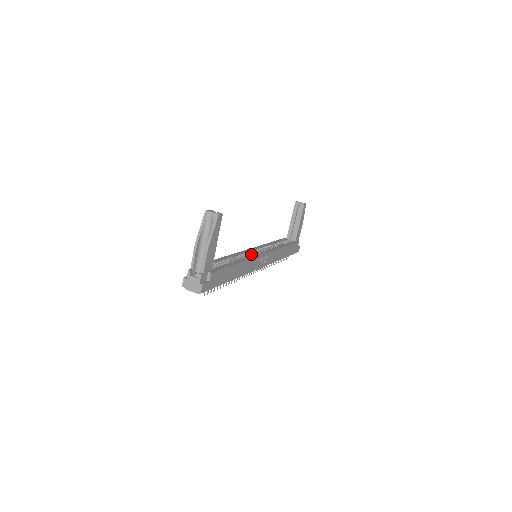
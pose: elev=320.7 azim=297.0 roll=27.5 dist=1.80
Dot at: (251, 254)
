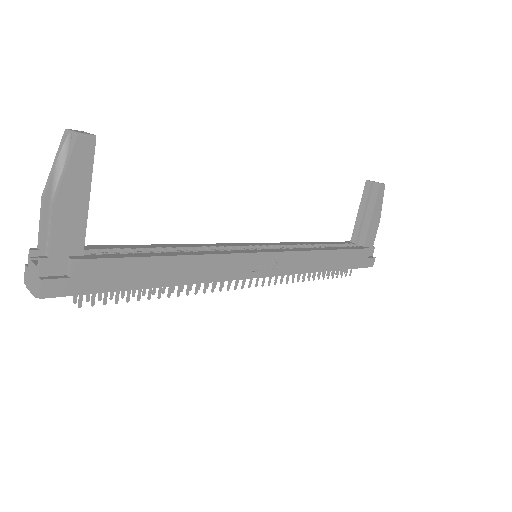
Dot at: occluded
